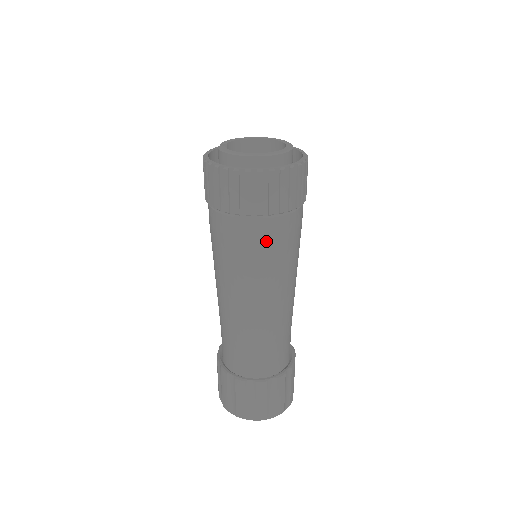
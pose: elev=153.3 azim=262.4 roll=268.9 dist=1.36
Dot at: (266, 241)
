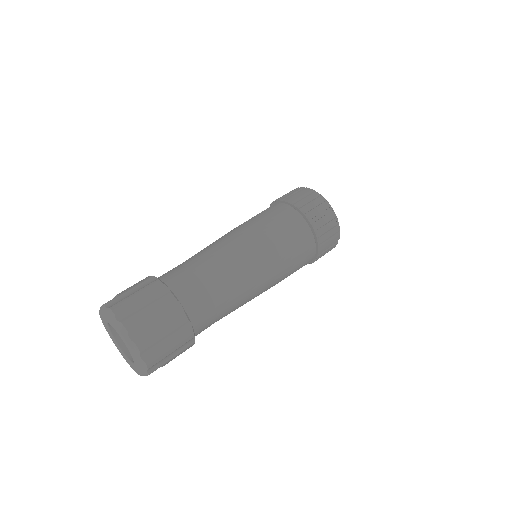
Dot at: (266, 210)
